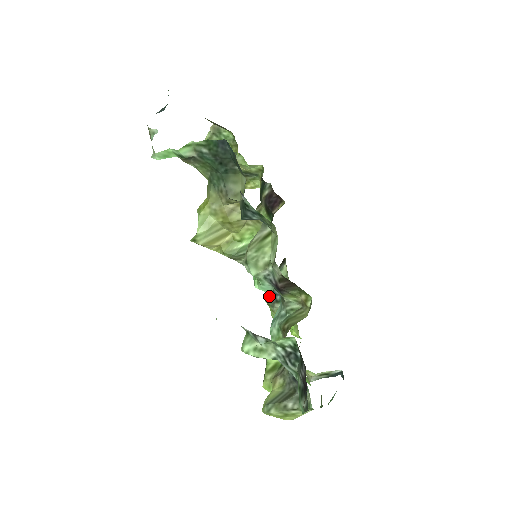
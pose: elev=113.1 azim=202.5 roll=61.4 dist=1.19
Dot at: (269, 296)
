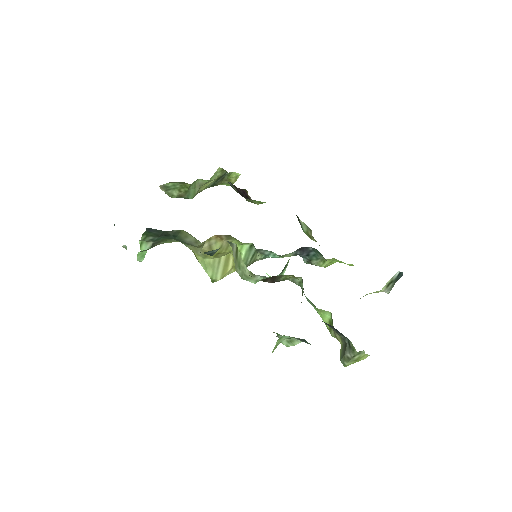
Dot at: (303, 260)
